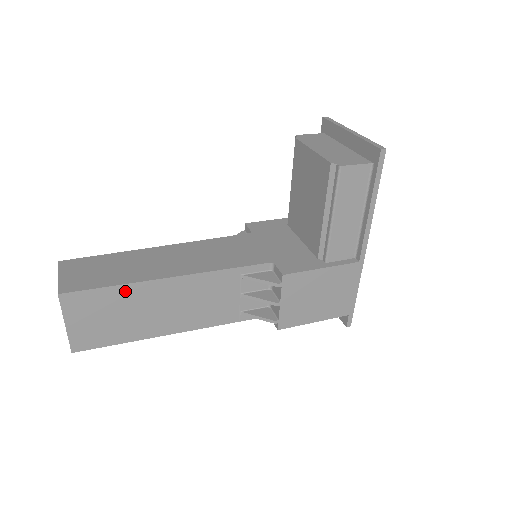
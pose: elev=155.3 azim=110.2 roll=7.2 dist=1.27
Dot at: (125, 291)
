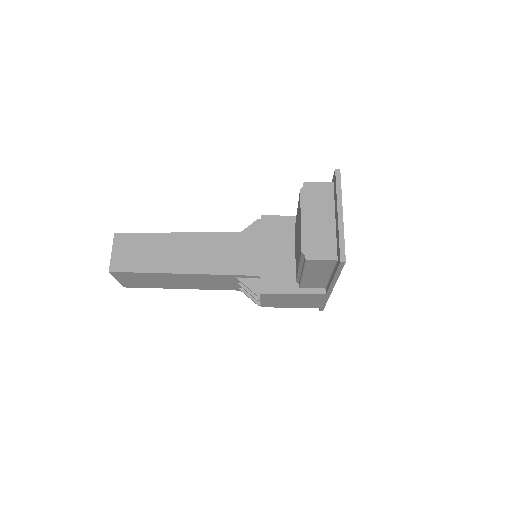
Dot at: (152, 275)
